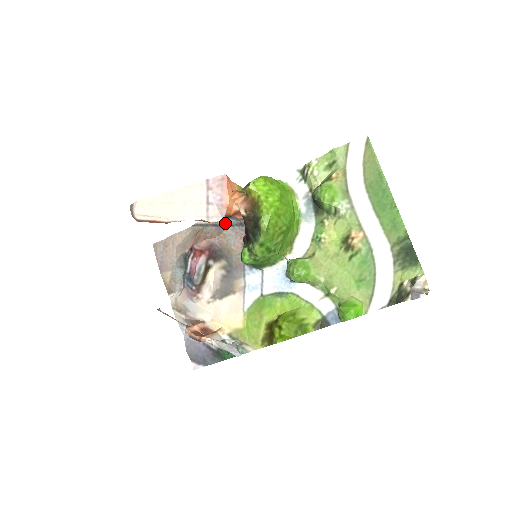
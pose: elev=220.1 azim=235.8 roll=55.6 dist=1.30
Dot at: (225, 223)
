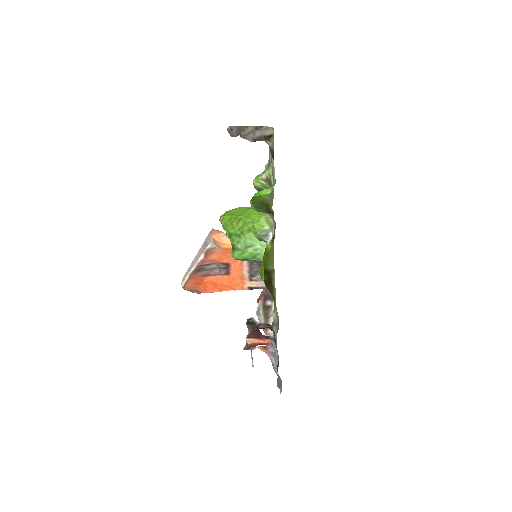
Dot at: occluded
